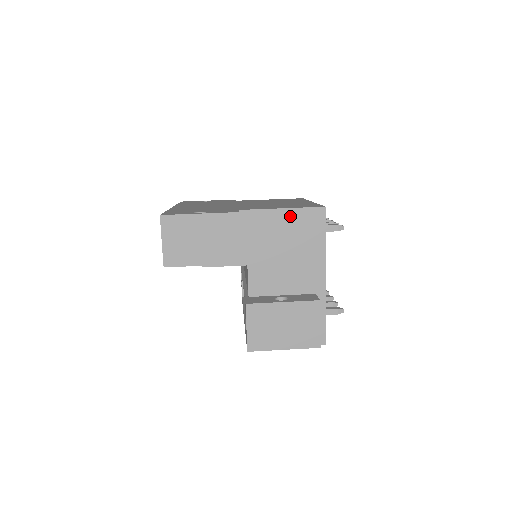
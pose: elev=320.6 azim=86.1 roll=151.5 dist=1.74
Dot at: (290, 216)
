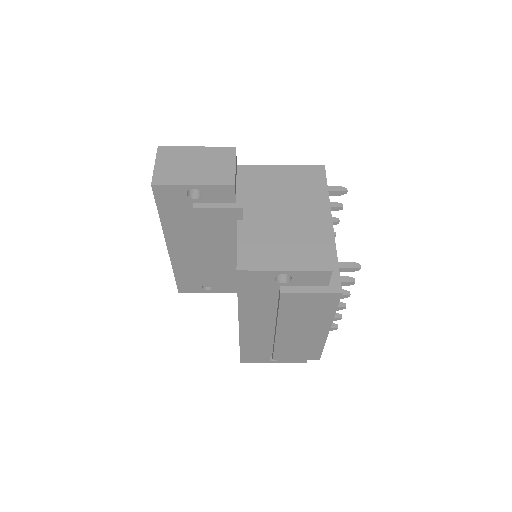
Dot at: (289, 171)
